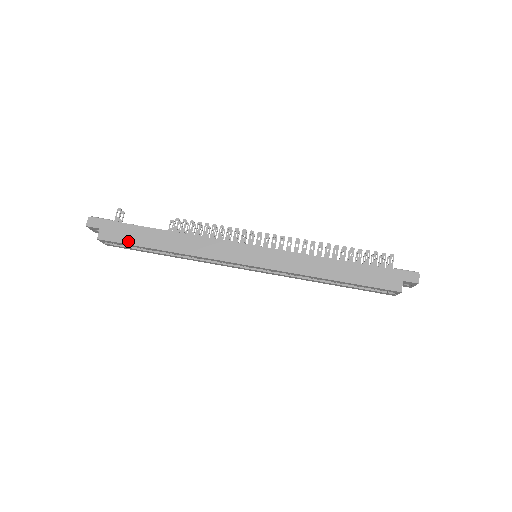
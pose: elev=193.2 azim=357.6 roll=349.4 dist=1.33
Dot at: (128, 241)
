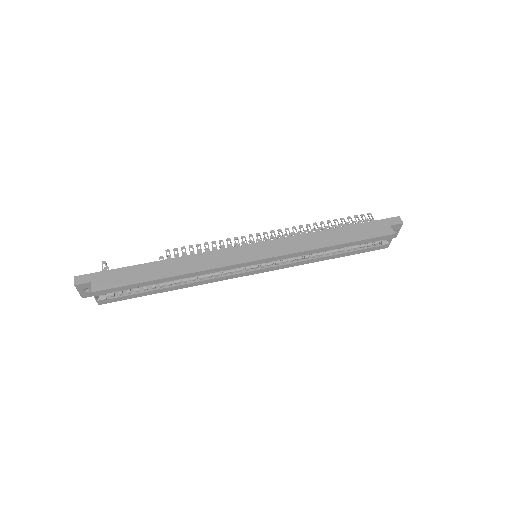
Dot at: (126, 282)
